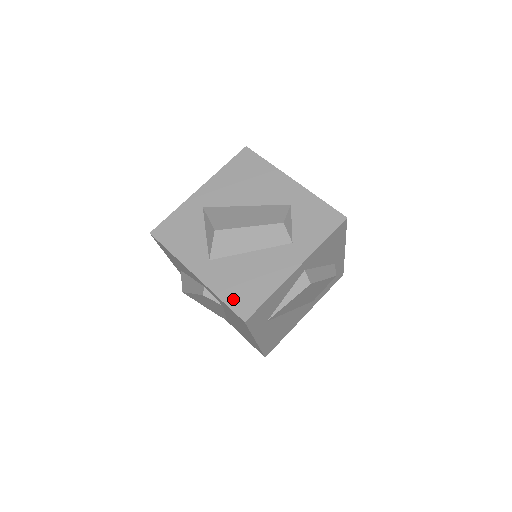
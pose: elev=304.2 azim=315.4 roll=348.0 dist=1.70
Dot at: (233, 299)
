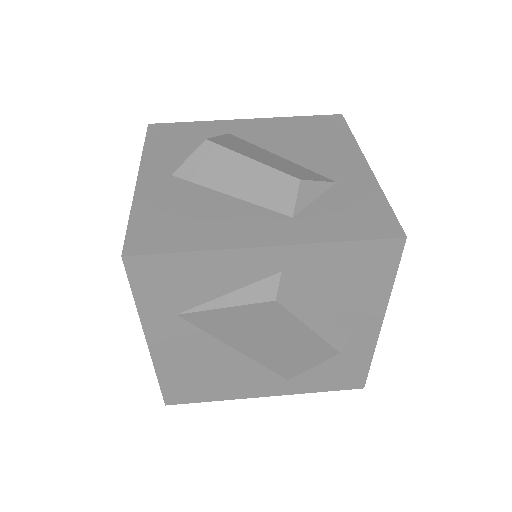
Dot at: (143, 224)
